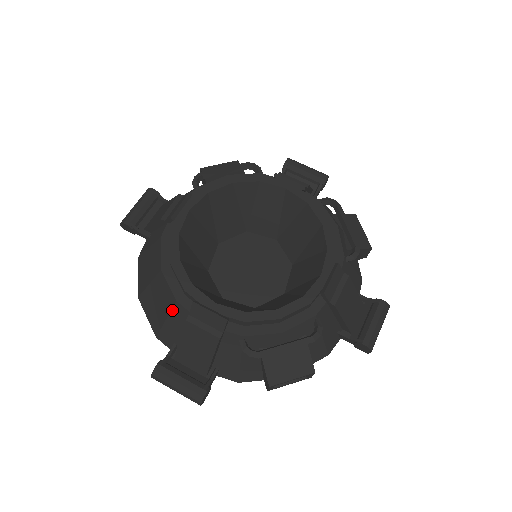
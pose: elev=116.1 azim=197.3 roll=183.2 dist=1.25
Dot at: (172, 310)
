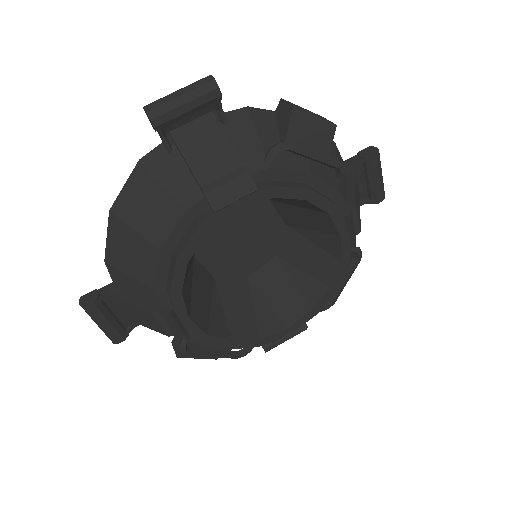
Dot at: (142, 284)
